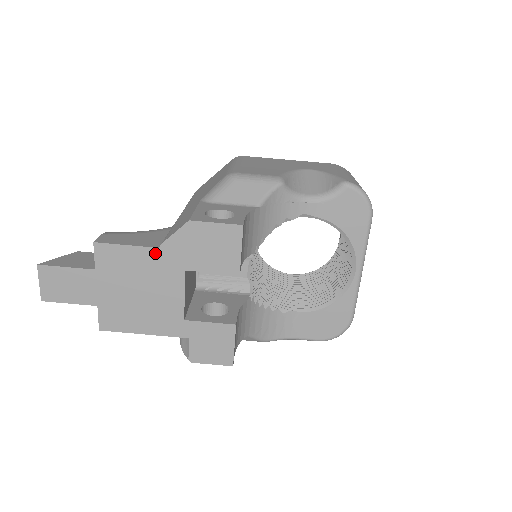
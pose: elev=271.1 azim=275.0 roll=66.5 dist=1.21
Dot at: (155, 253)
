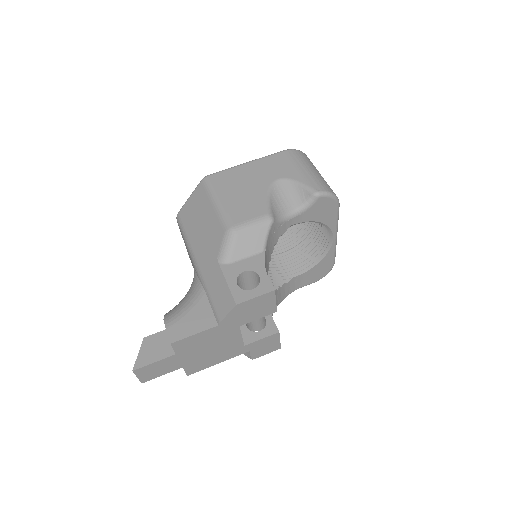
Dot at: (216, 329)
